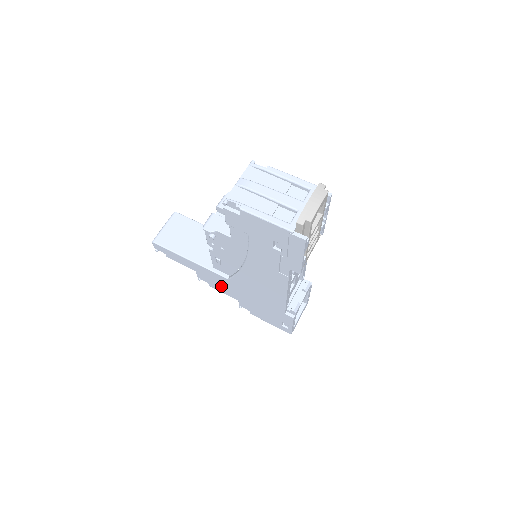
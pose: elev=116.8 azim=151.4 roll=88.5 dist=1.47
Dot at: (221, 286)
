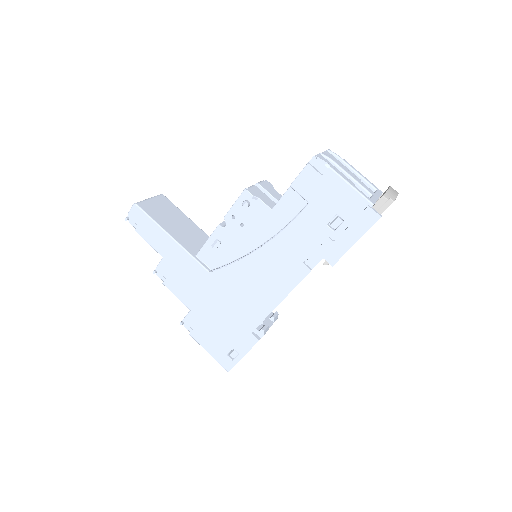
Dot at: (184, 284)
